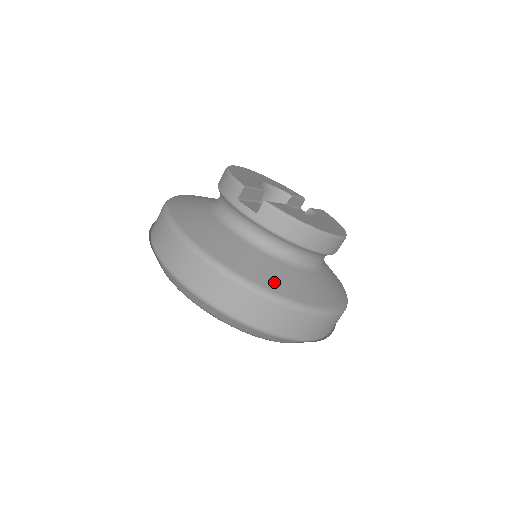
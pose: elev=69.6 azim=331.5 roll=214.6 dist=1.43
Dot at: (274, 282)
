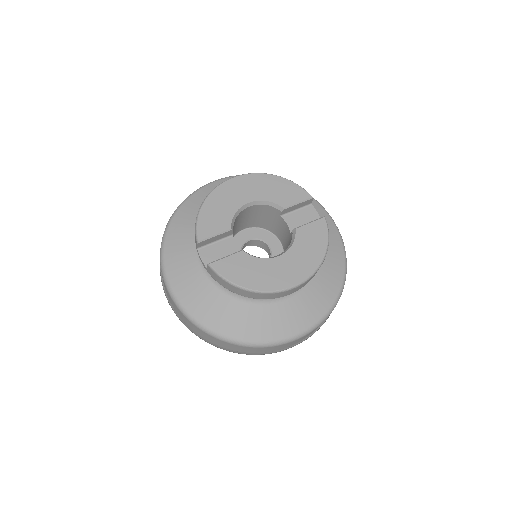
Dot at: (222, 323)
